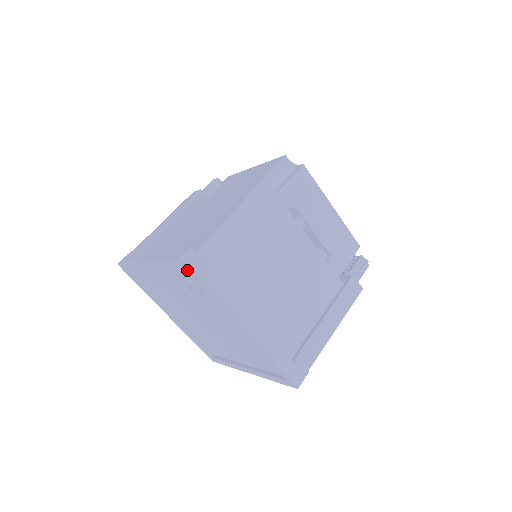
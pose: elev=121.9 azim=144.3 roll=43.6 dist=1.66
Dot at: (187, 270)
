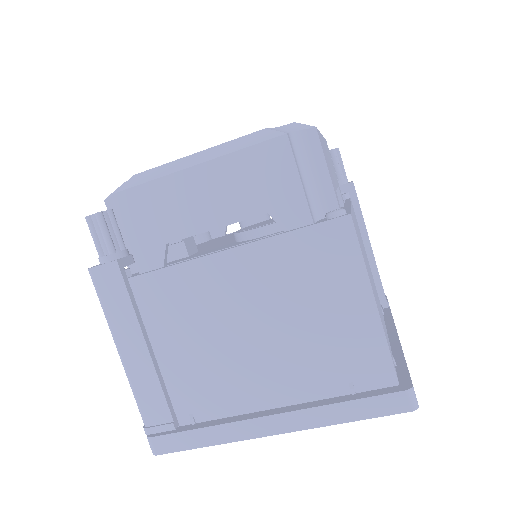
Dot at: occluded
